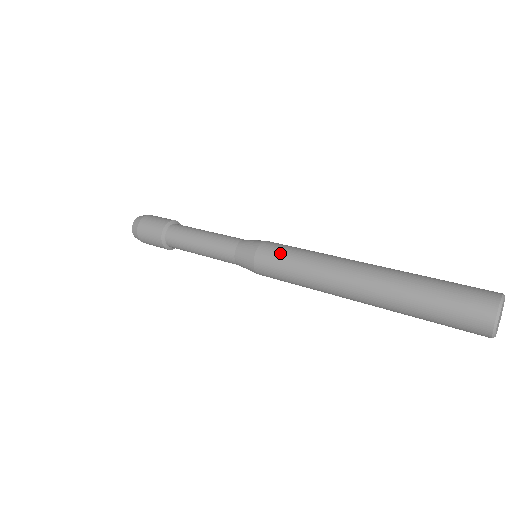
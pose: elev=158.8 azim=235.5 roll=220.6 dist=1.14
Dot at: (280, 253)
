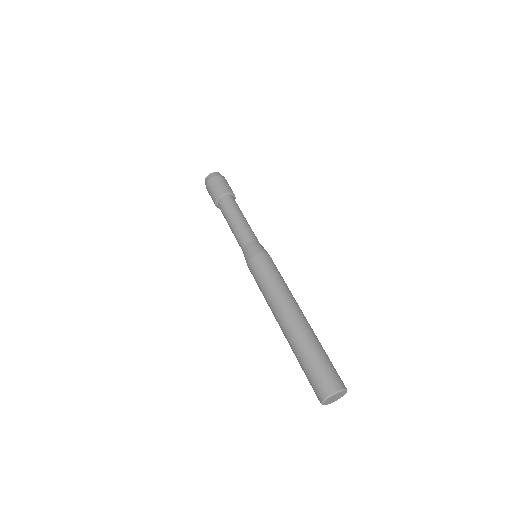
Dot at: (270, 266)
